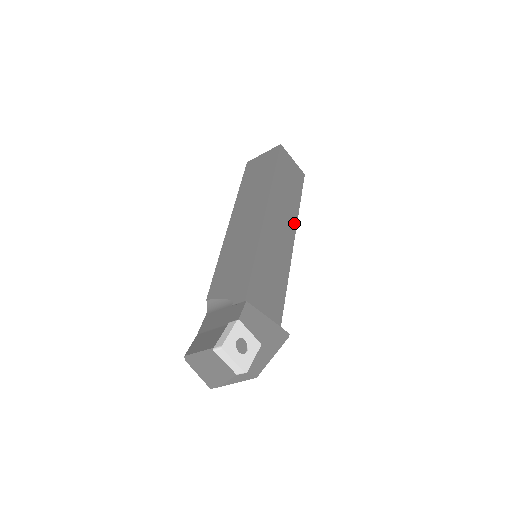
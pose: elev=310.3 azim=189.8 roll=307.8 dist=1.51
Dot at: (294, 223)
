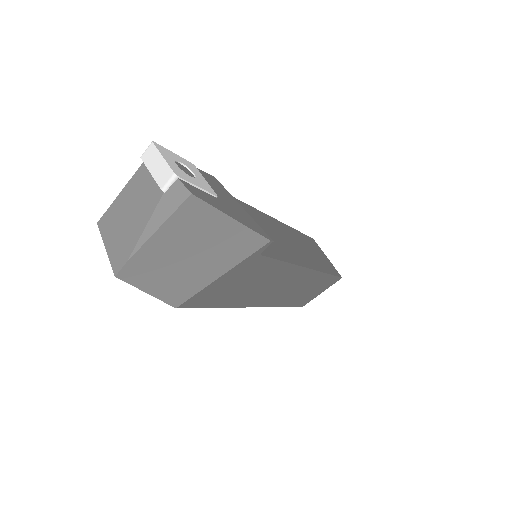
Dot at: (317, 267)
